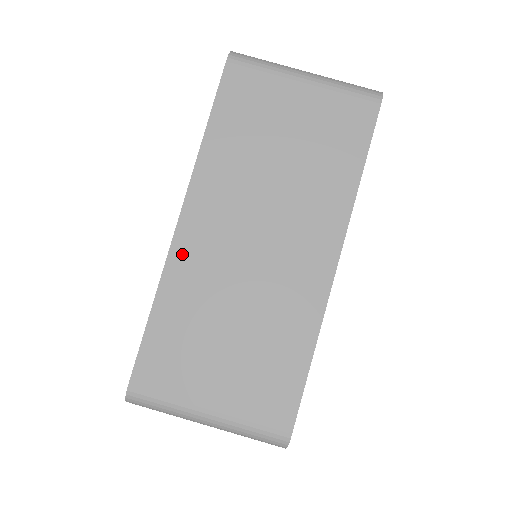
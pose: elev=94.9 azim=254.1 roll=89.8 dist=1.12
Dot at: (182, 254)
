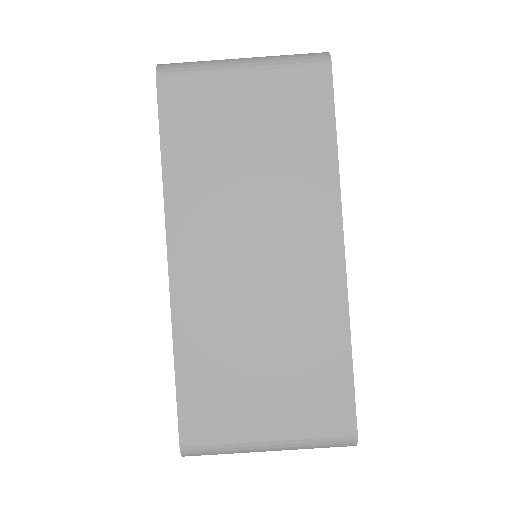
Dot at: (184, 293)
